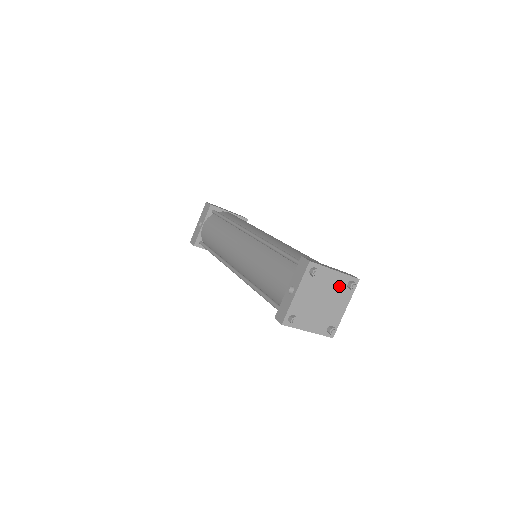
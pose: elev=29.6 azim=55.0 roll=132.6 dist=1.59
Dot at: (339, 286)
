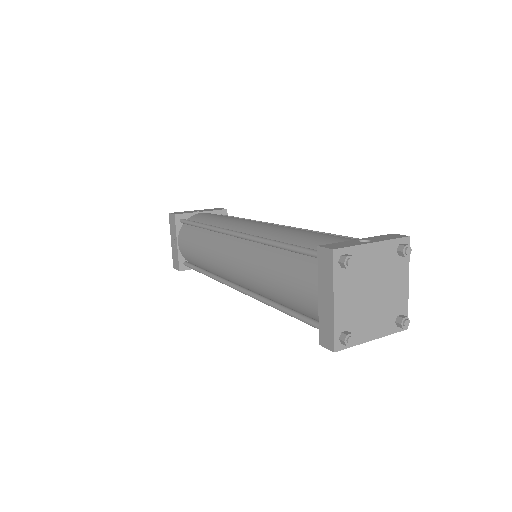
Dot at: (394, 304)
